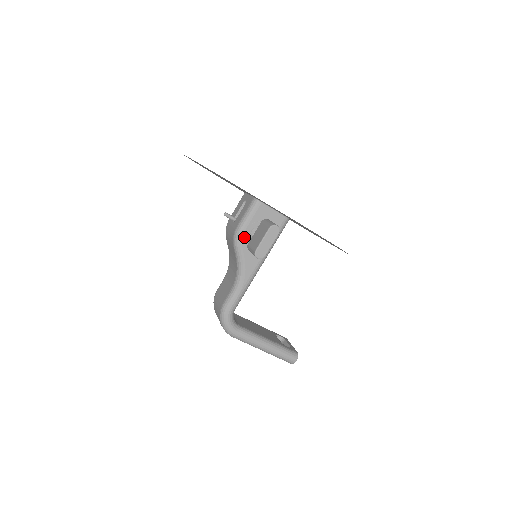
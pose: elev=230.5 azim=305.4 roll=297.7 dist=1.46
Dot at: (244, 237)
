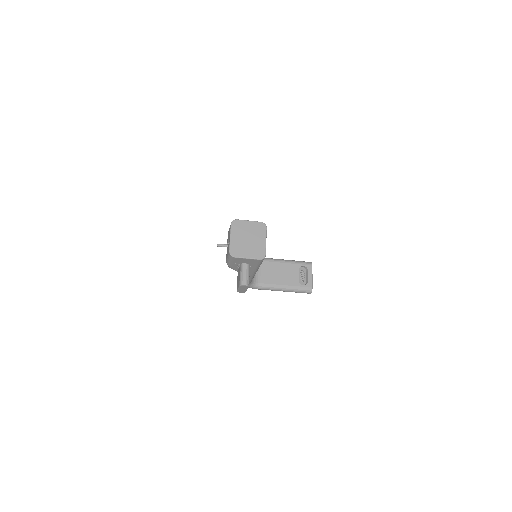
Dot at: (233, 267)
